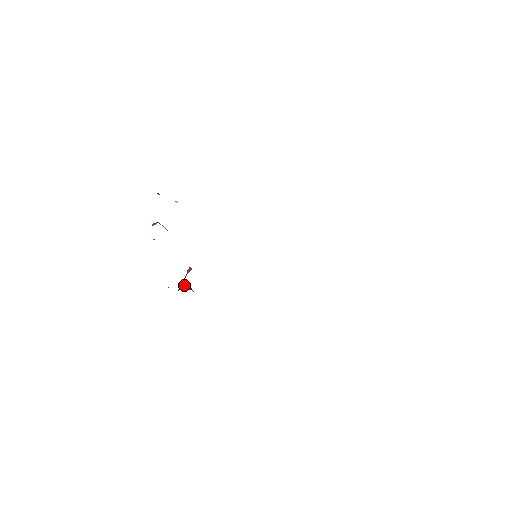
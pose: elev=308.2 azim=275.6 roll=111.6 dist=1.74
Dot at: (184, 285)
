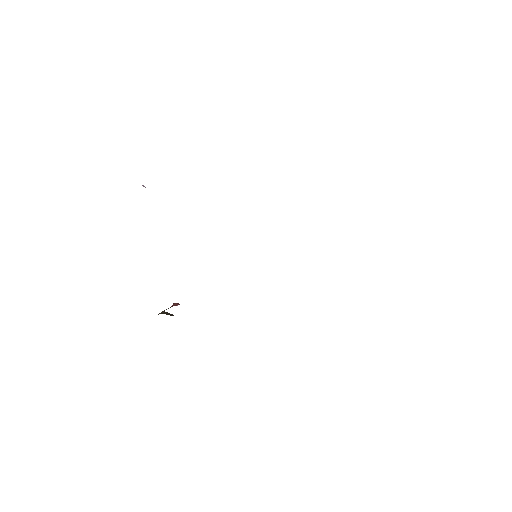
Dot at: (167, 312)
